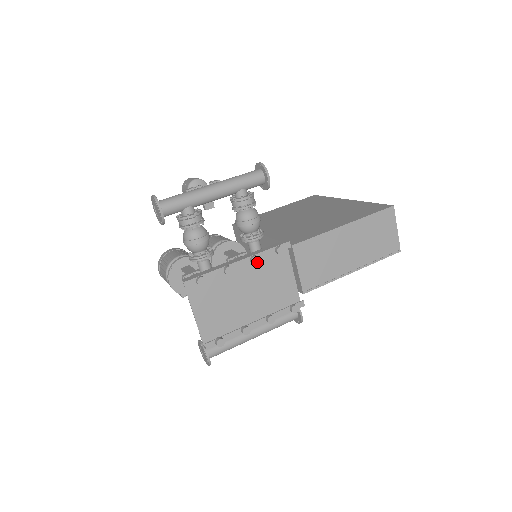
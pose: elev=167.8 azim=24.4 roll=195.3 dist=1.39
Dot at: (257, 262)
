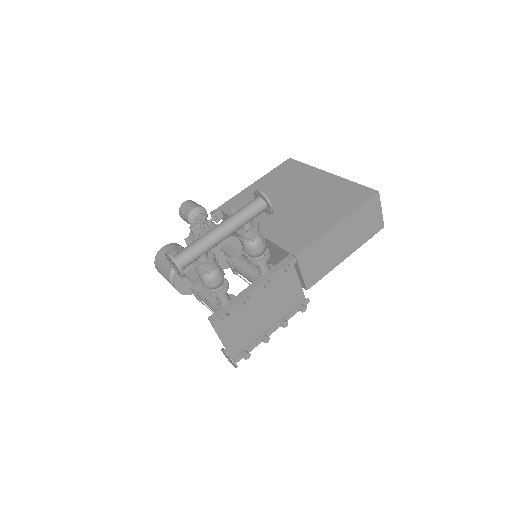
Dot at: (271, 286)
